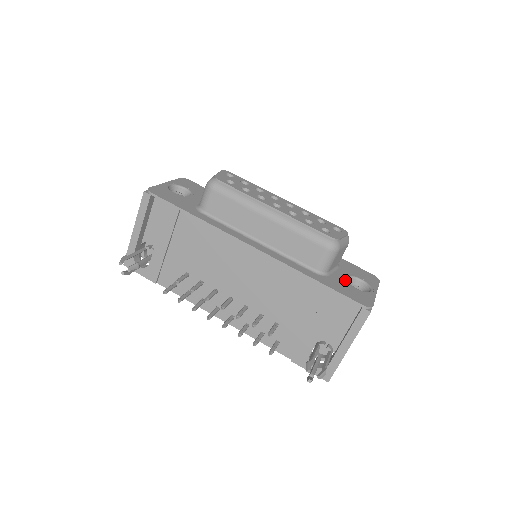
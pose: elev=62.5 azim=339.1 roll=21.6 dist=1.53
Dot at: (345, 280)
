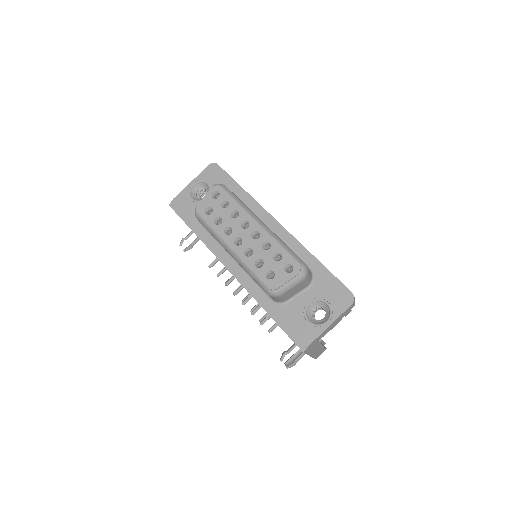
Dot at: (302, 308)
